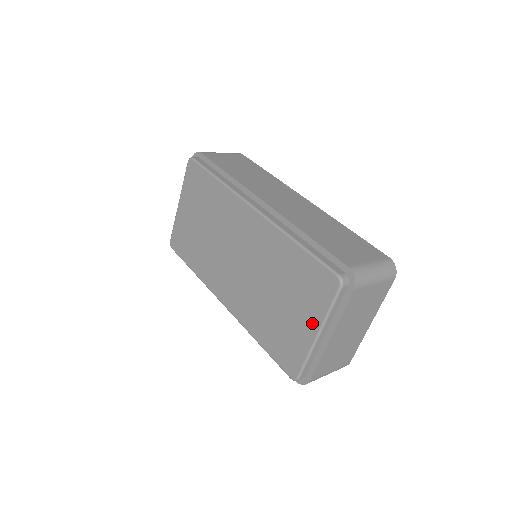
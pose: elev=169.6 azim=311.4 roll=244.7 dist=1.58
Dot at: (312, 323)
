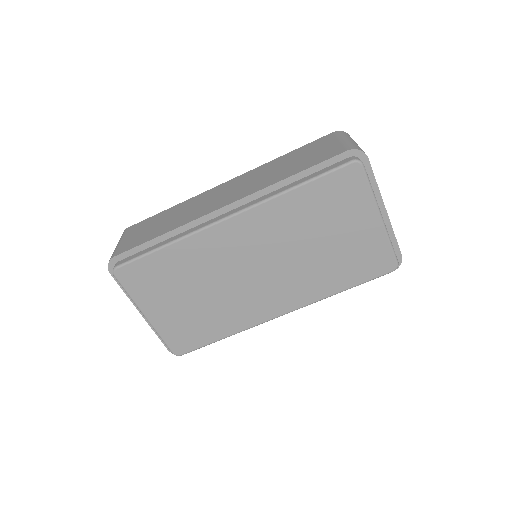
Dot at: (369, 216)
